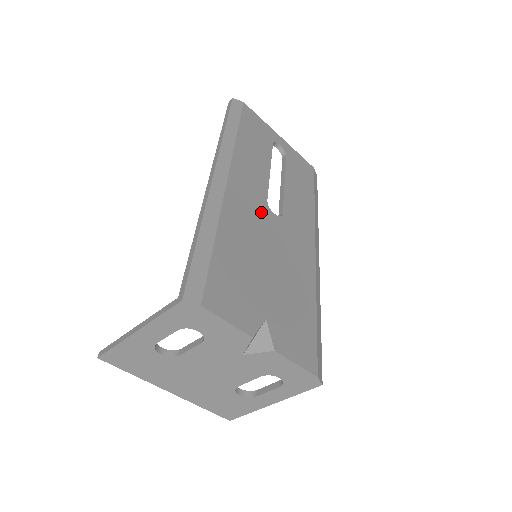
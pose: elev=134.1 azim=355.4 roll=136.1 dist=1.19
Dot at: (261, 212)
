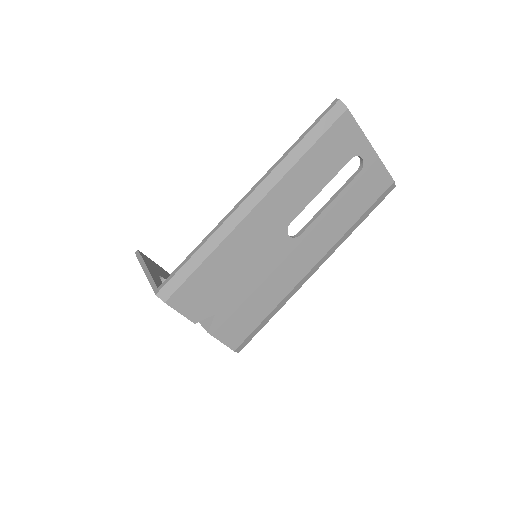
Dot at: (273, 235)
